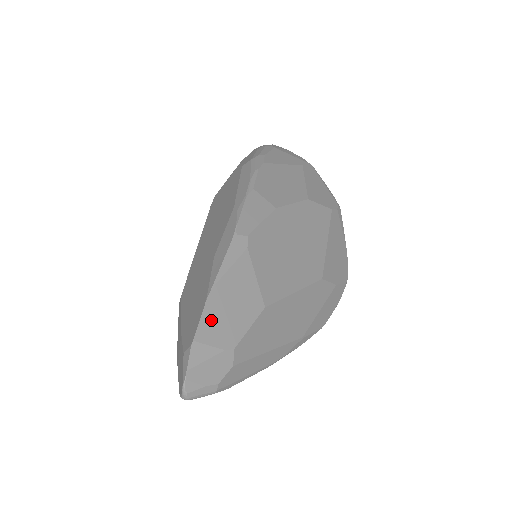
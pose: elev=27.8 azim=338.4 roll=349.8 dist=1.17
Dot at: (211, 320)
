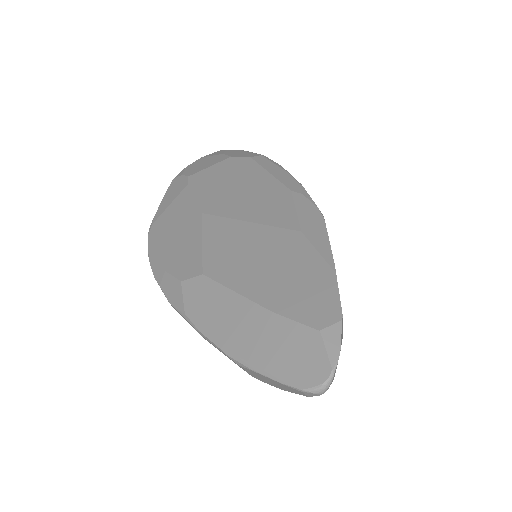
Dot at: occluded
